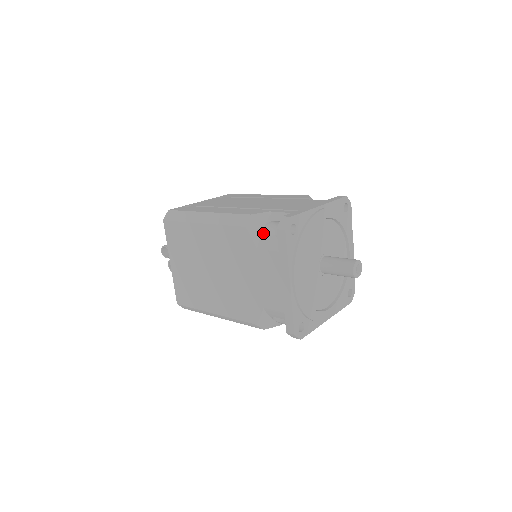
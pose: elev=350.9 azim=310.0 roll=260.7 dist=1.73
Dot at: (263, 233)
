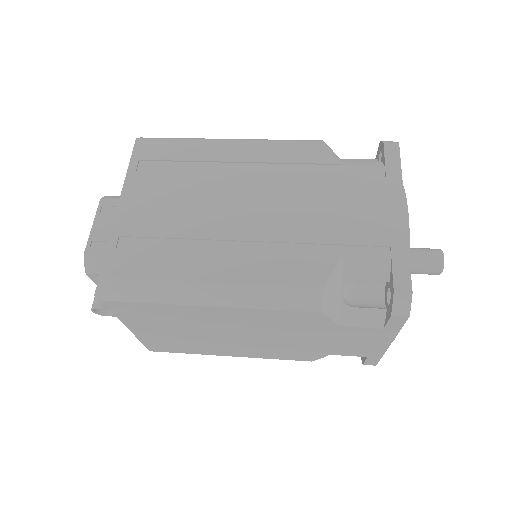
Dot at: (345, 304)
